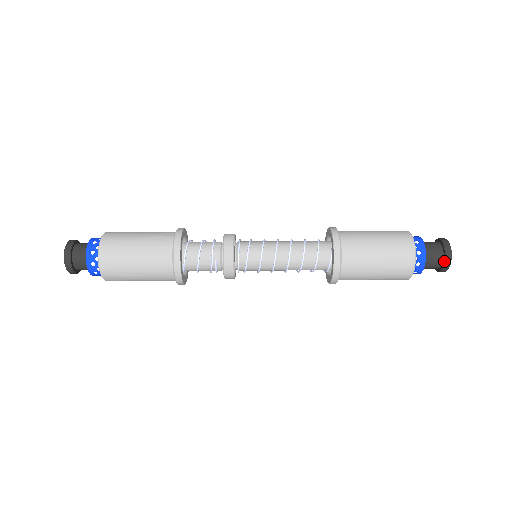
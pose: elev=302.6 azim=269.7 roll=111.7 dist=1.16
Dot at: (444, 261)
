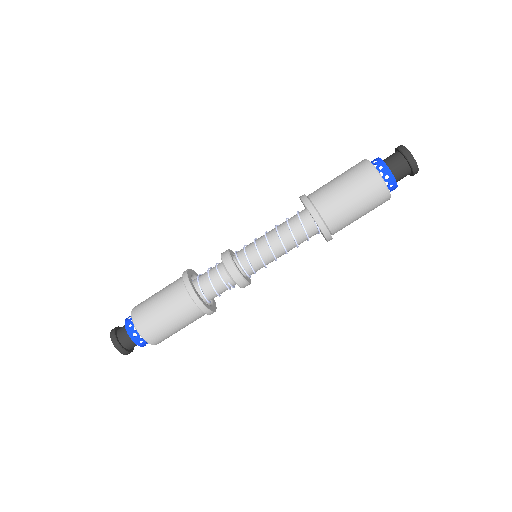
Dot at: (411, 169)
